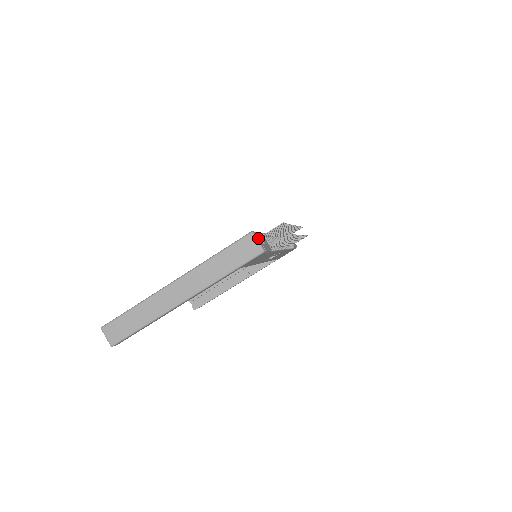
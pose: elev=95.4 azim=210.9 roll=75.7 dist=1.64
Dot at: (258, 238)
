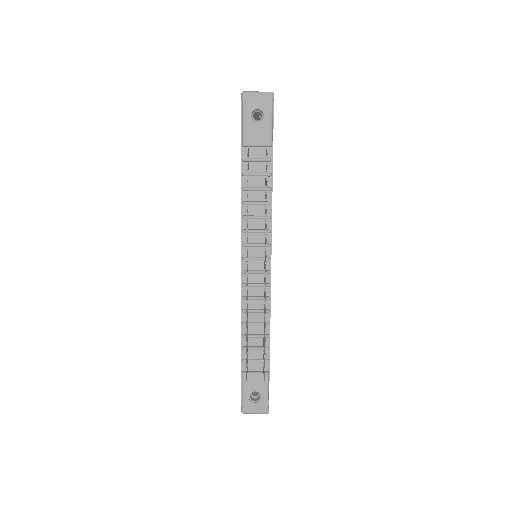
Dot at: (251, 408)
